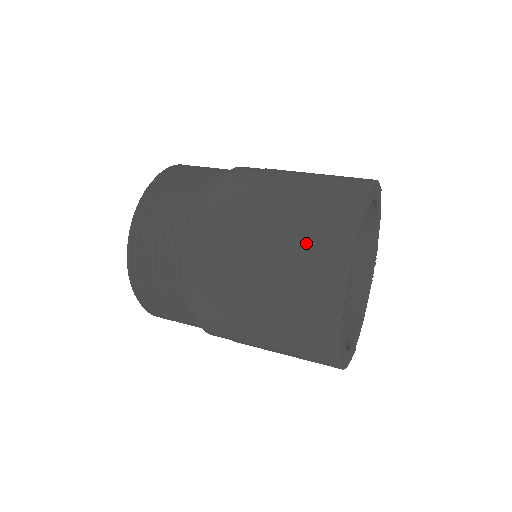
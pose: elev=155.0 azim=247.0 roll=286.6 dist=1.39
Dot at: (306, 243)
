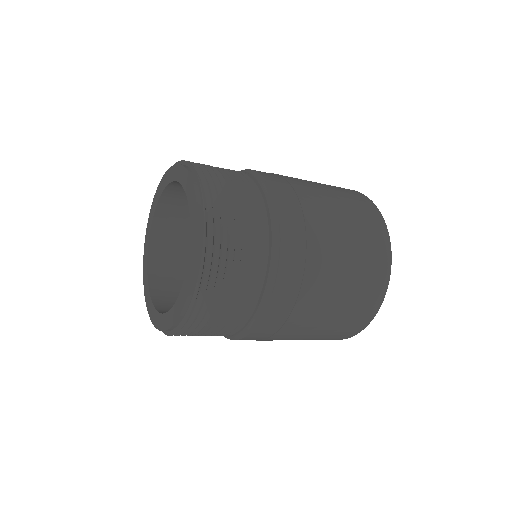
Dot at: (365, 255)
